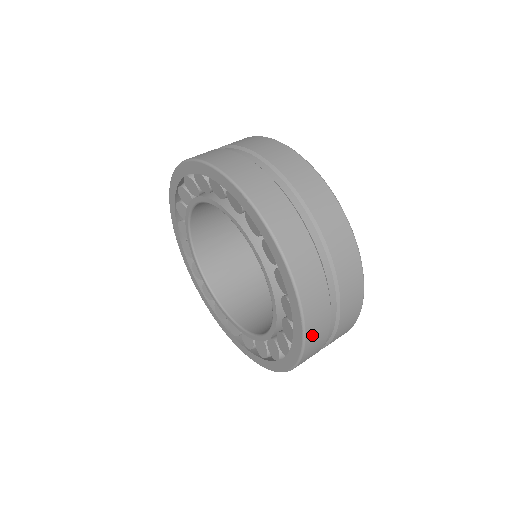
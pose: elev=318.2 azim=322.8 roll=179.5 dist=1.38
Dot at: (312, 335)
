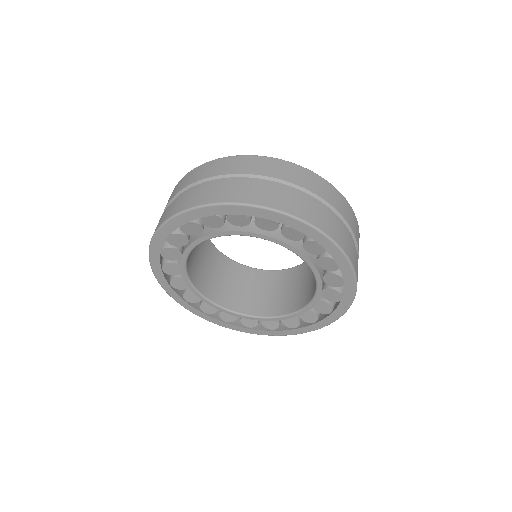
Dot at: occluded
